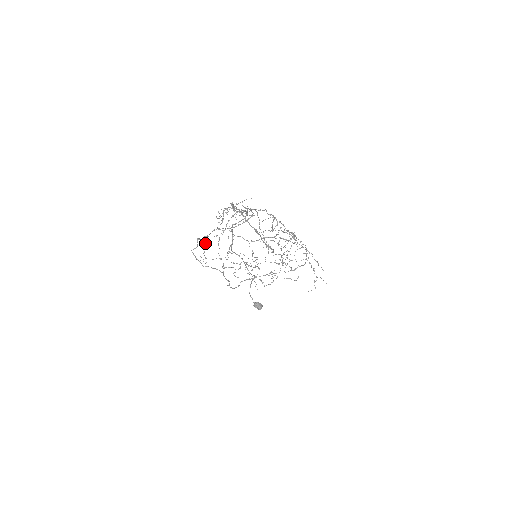
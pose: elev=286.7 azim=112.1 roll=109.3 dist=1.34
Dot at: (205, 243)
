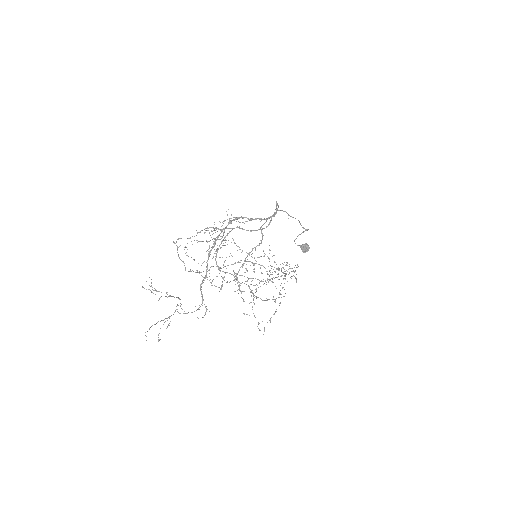
Dot at: occluded
